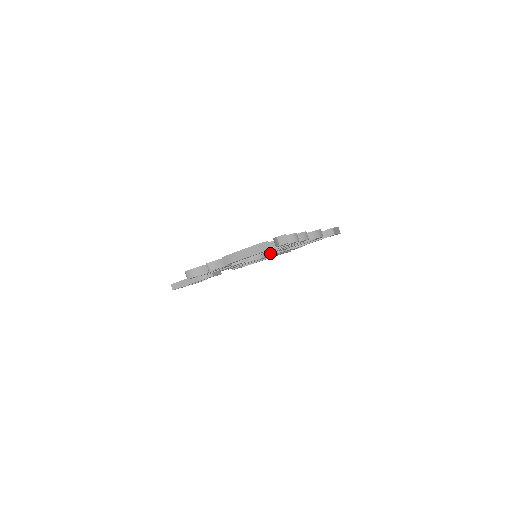
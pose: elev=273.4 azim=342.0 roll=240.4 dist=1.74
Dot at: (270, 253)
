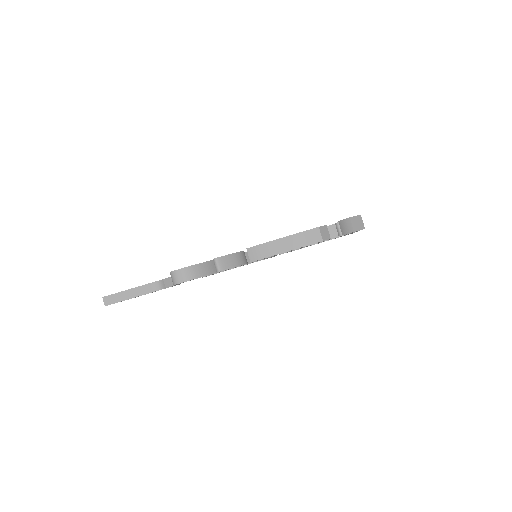
Dot at: occluded
